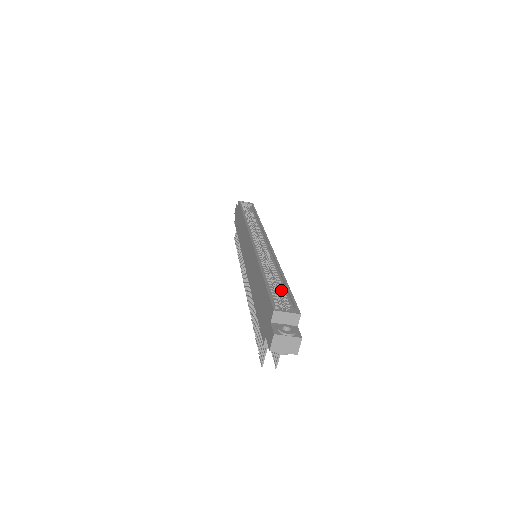
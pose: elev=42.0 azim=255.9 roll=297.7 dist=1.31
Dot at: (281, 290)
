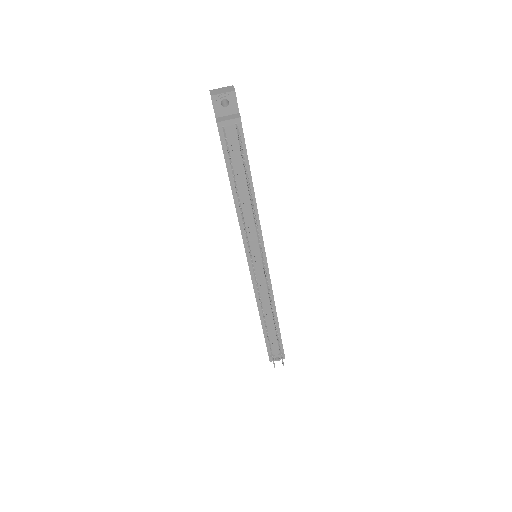
Dot at: occluded
